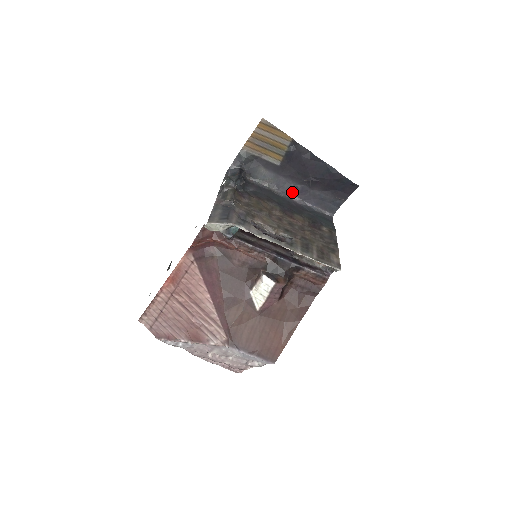
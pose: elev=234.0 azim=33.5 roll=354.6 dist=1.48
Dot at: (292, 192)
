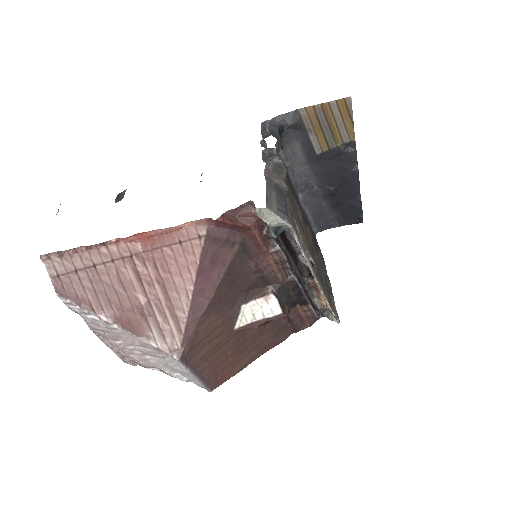
Dot at: (304, 188)
